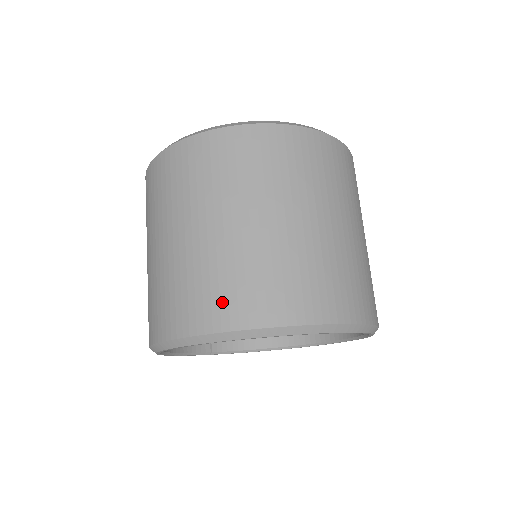
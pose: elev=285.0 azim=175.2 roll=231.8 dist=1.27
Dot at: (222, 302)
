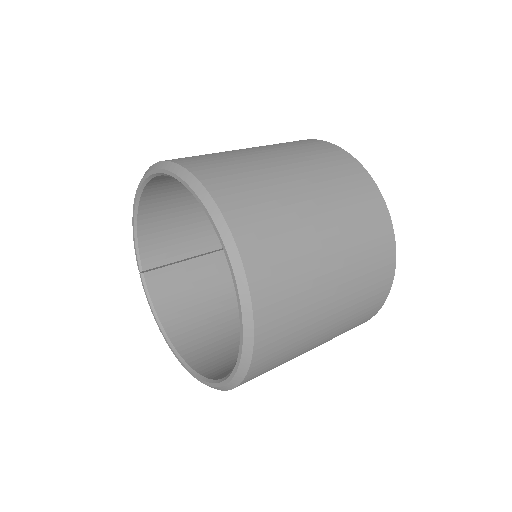
Dot at: (220, 173)
